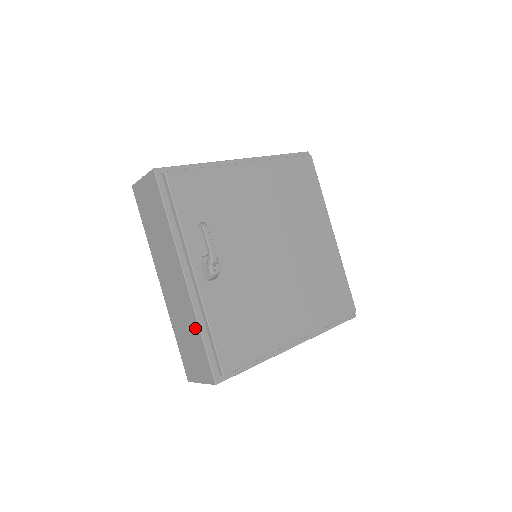
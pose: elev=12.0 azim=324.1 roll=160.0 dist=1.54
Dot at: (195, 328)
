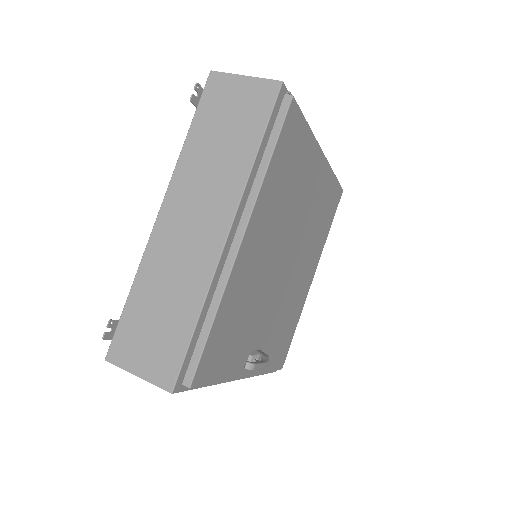
Dot at: occluded
